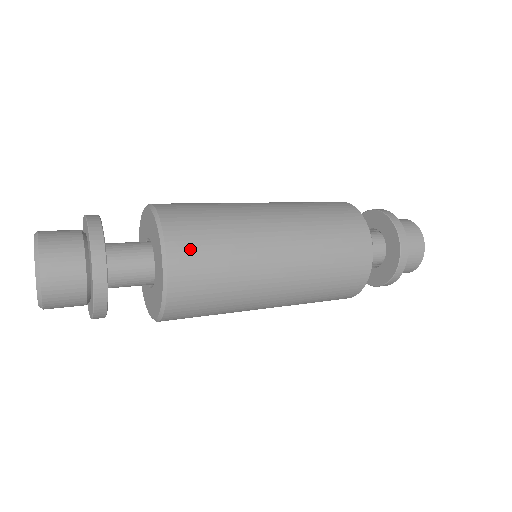
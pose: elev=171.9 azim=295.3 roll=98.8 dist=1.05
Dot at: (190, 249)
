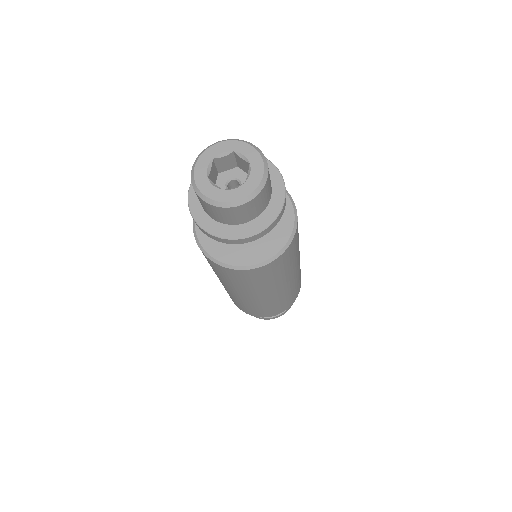
Dot at: occluded
